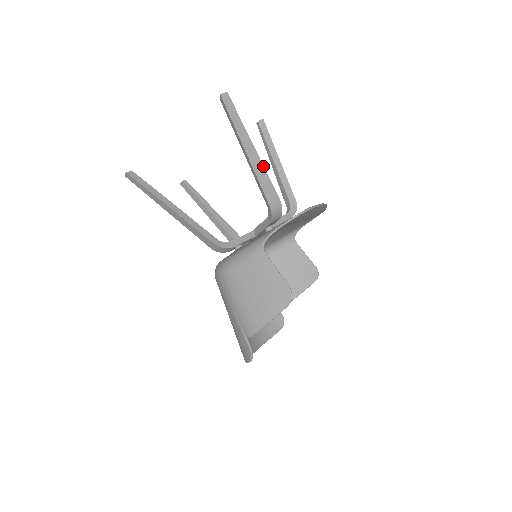
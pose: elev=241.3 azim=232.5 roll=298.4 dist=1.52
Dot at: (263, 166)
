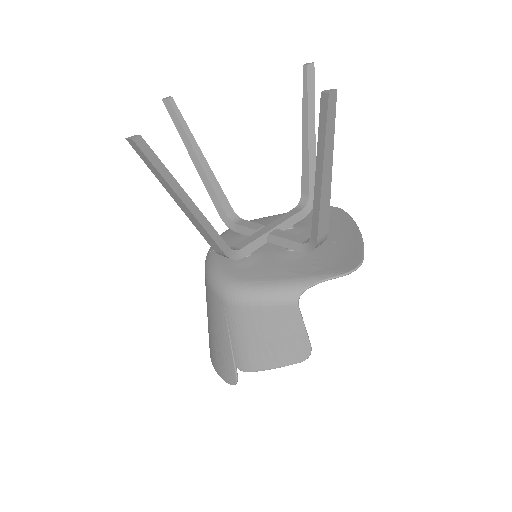
Dot at: (330, 195)
